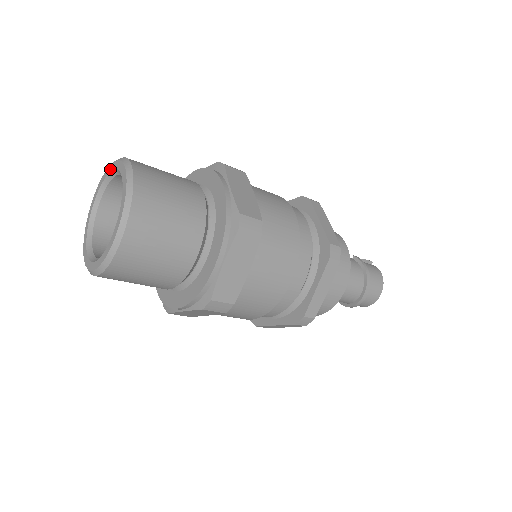
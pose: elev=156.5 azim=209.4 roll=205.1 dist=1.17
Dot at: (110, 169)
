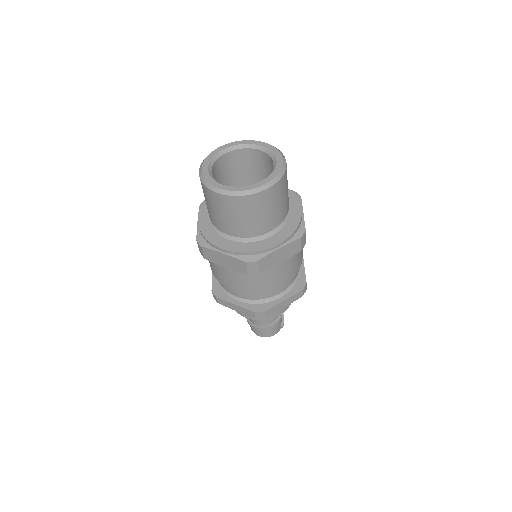
Dot at: (279, 159)
